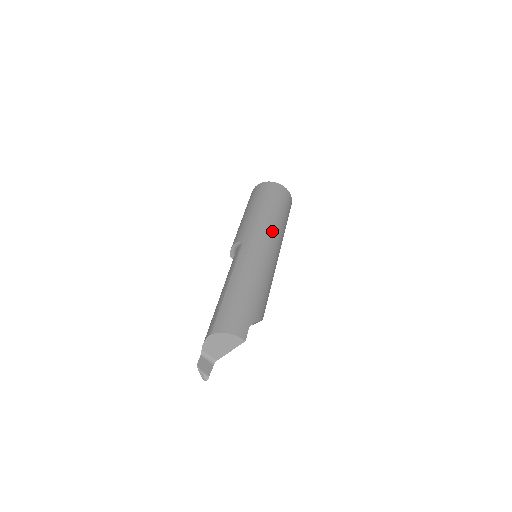
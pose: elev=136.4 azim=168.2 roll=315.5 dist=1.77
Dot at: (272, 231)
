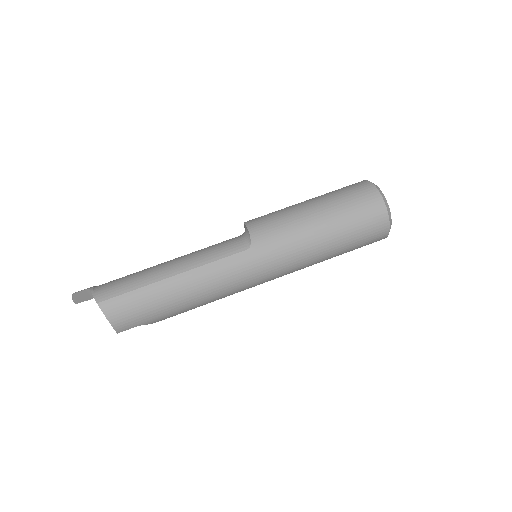
Dot at: (292, 267)
